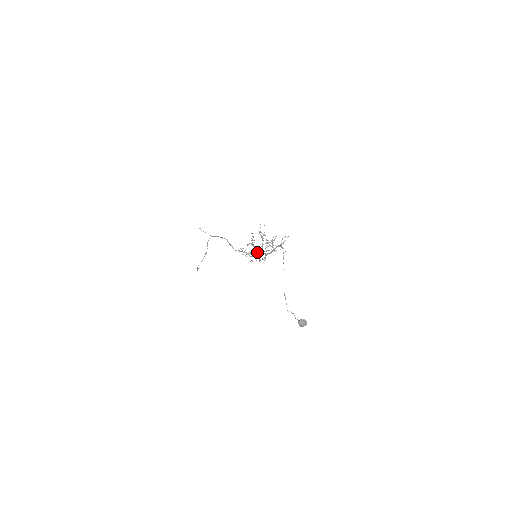
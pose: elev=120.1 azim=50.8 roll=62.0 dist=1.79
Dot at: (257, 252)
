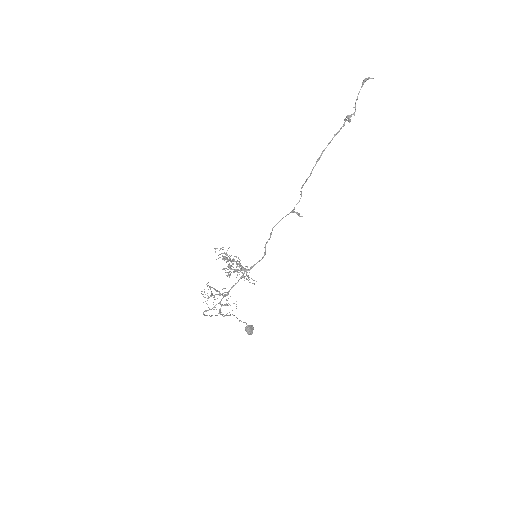
Dot at: (240, 263)
